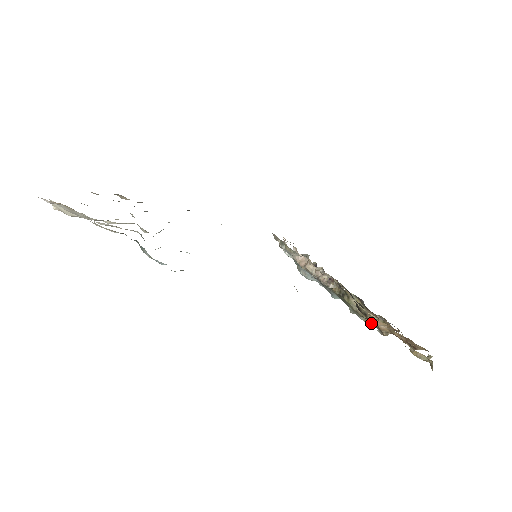
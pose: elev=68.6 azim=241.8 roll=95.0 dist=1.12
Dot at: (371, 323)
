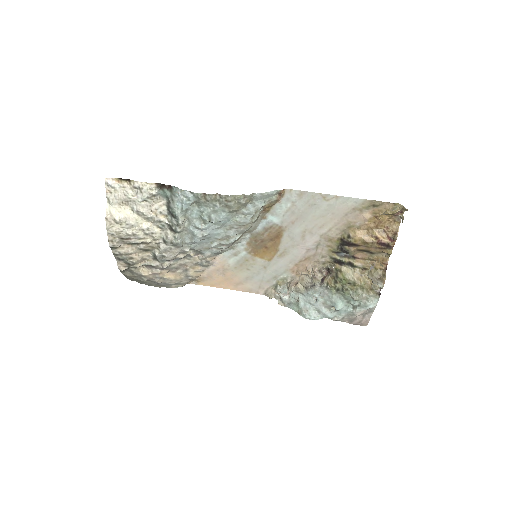
Dot at: (373, 293)
